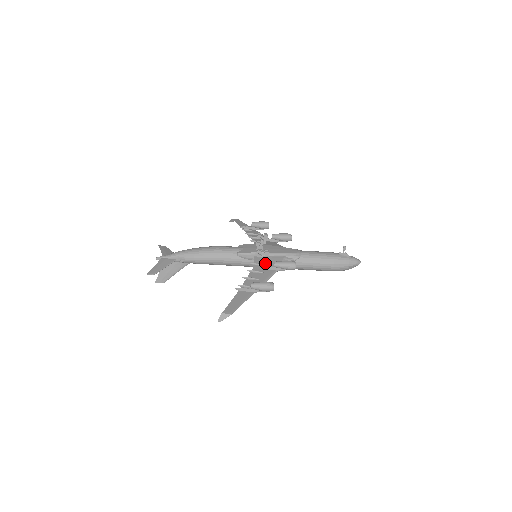
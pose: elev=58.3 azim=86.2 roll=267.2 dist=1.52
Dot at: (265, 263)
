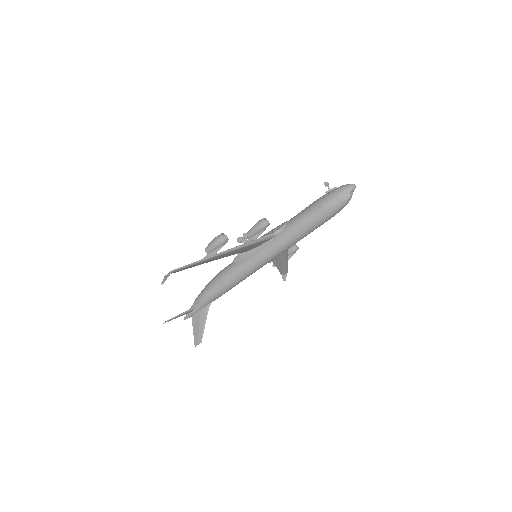
Dot at: occluded
